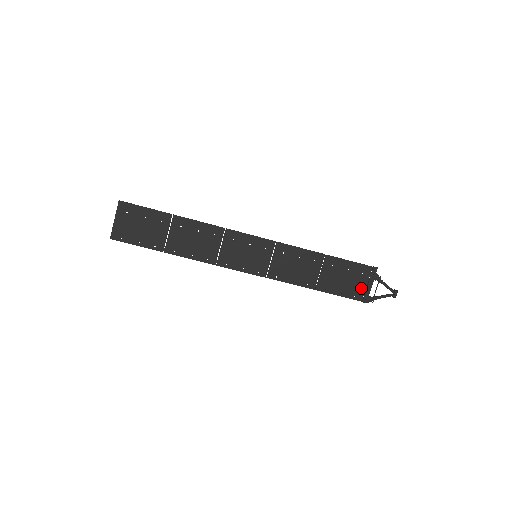
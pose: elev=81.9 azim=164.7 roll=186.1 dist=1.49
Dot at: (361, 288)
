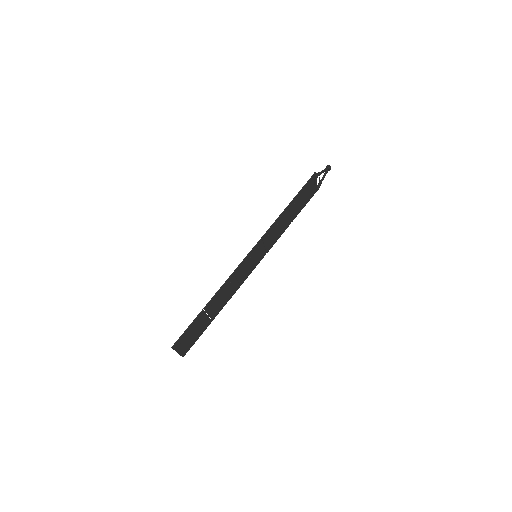
Dot at: (312, 190)
